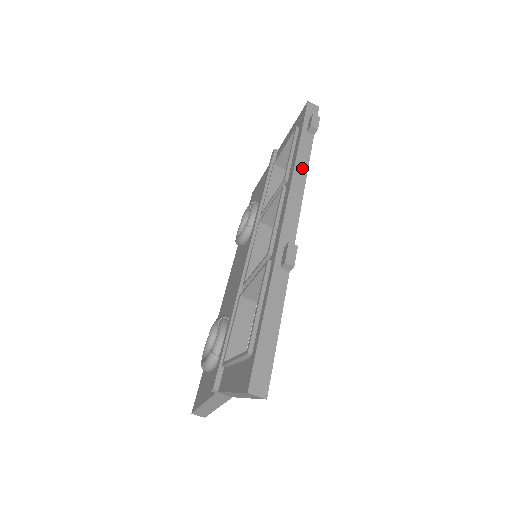
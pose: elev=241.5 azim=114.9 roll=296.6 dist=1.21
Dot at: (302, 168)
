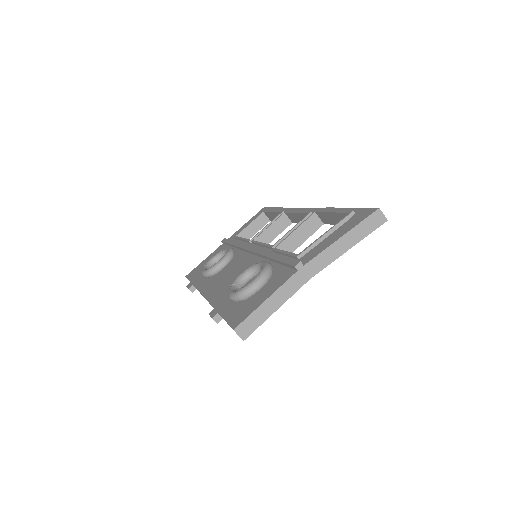
Dot at: occluded
